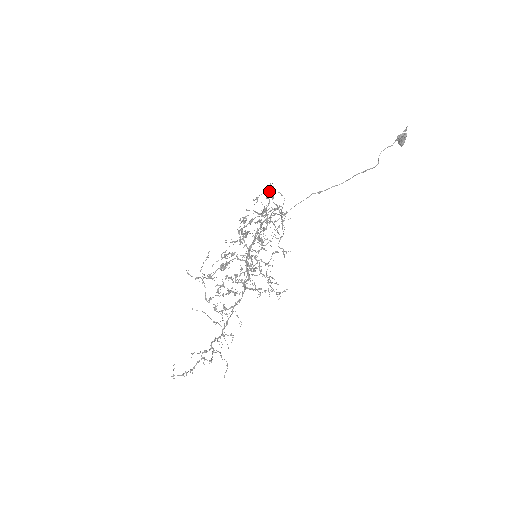
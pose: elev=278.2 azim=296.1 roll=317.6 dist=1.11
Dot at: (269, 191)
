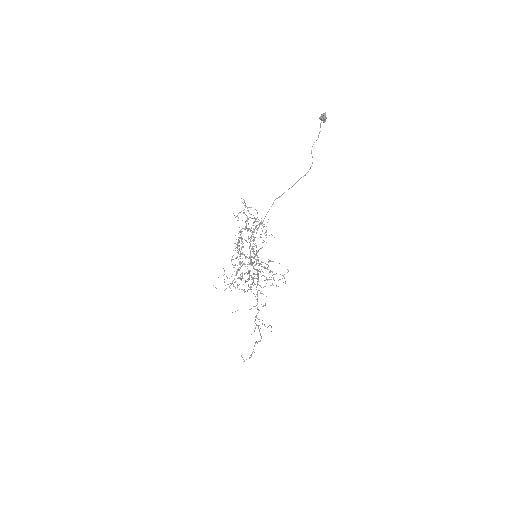
Dot at: (243, 210)
